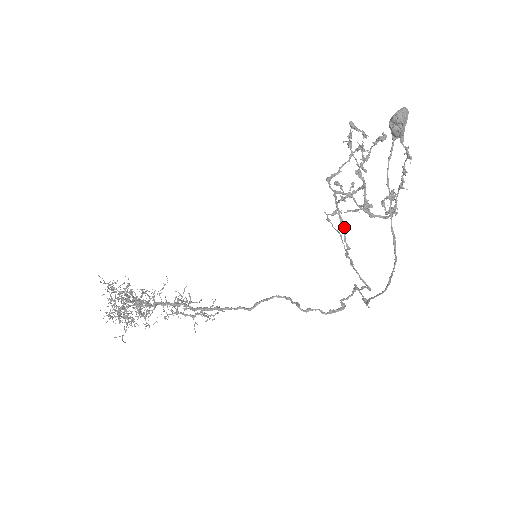
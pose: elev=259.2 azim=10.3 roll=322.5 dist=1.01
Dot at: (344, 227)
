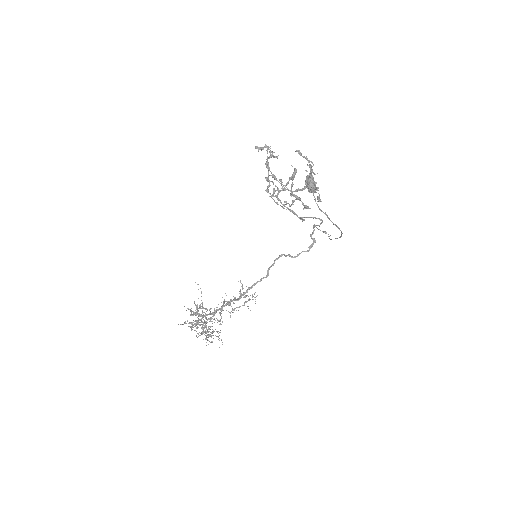
Dot at: (295, 213)
